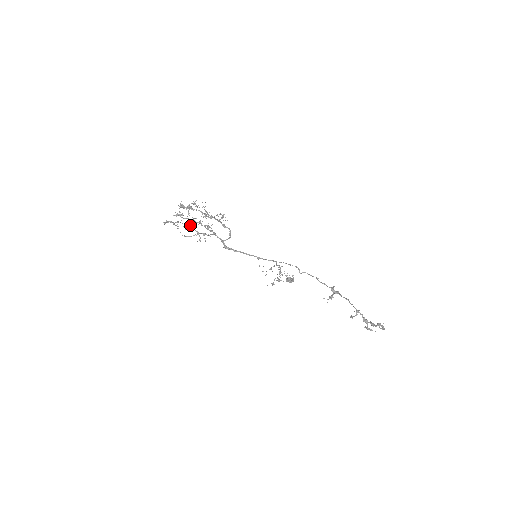
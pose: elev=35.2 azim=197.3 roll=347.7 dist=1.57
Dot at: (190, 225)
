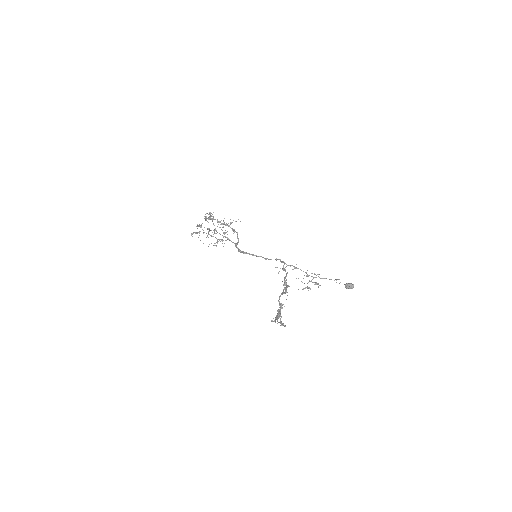
Dot at: occluded
